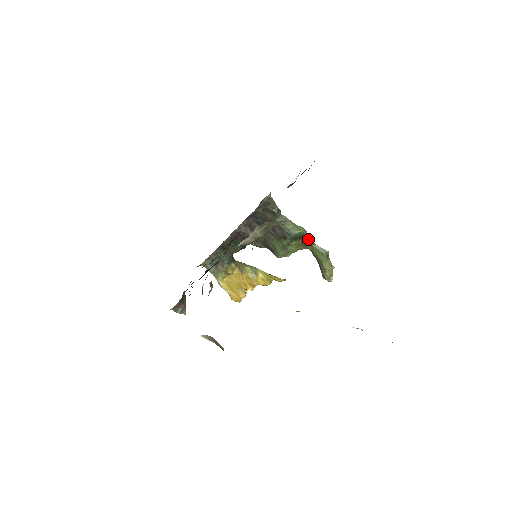
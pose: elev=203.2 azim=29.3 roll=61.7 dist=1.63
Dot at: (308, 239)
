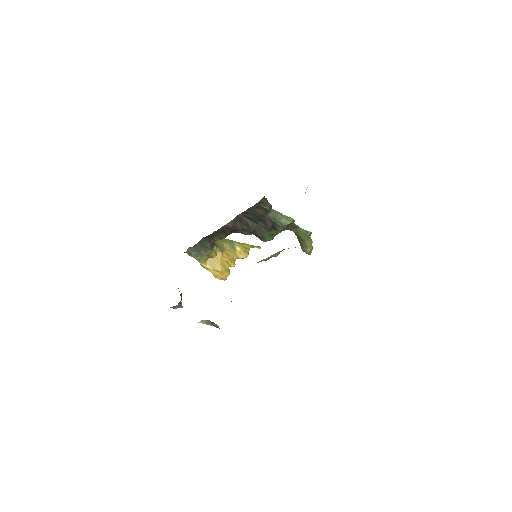
Dot at: (294, 225)
